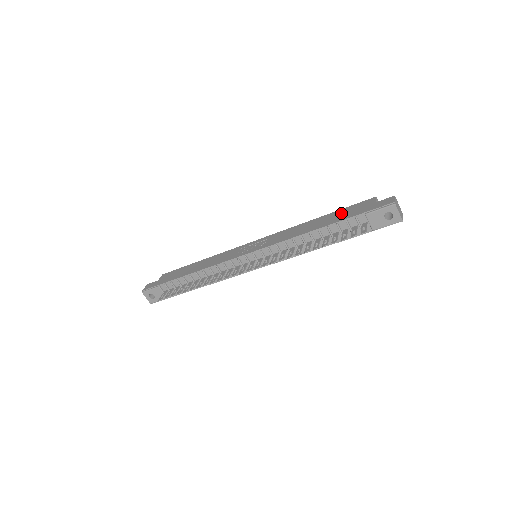
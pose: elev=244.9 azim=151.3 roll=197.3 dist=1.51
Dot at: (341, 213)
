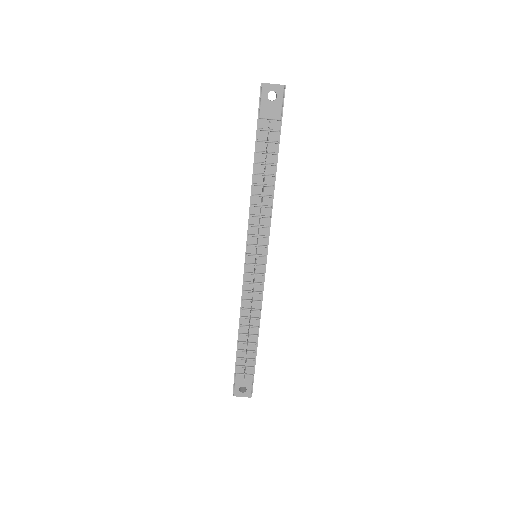
Dot at: occluded
